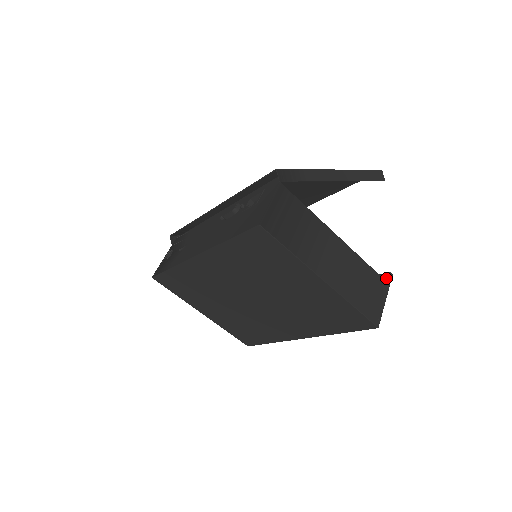
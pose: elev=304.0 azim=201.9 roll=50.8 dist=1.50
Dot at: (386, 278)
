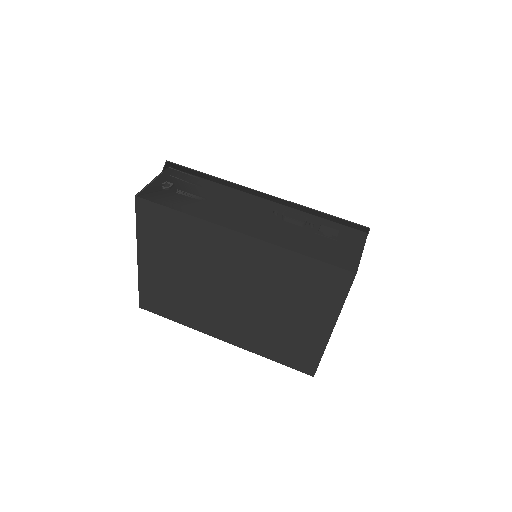
Dot at: occluded
